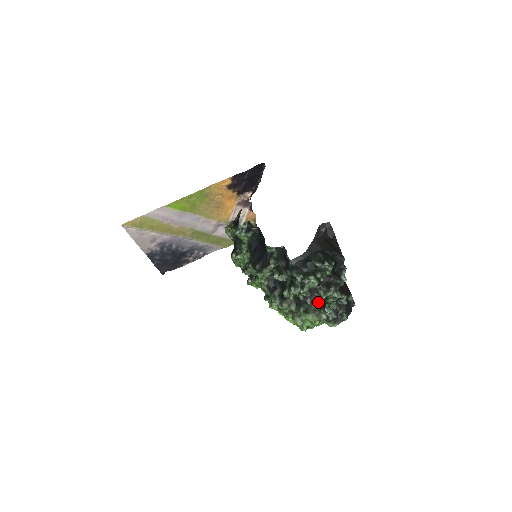
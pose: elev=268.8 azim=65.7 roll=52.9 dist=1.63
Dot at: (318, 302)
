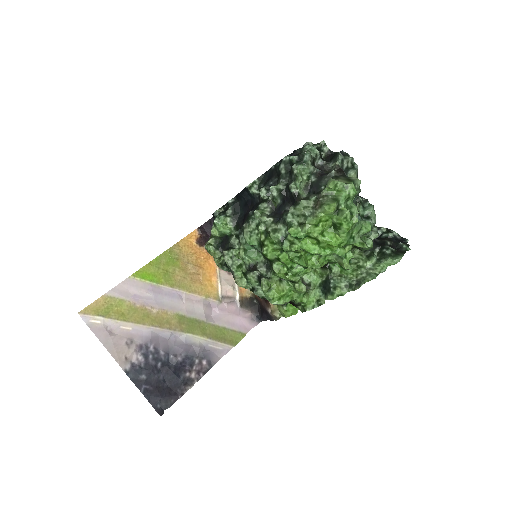
Dot at: (335, 171)
